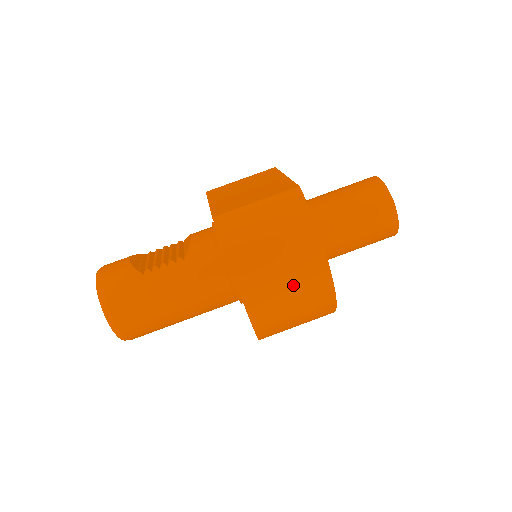
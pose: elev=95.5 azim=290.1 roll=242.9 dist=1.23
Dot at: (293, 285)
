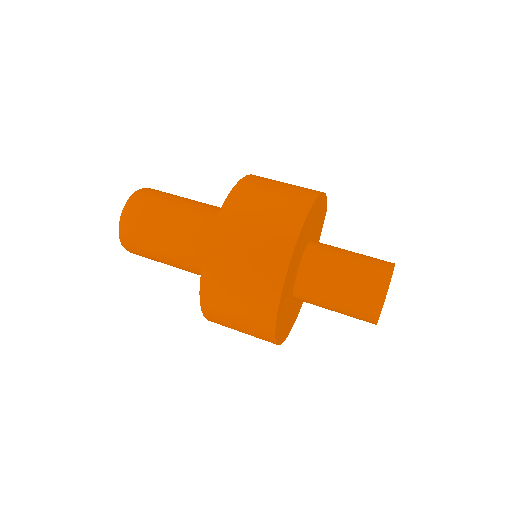
Dot at: (286, 187)
